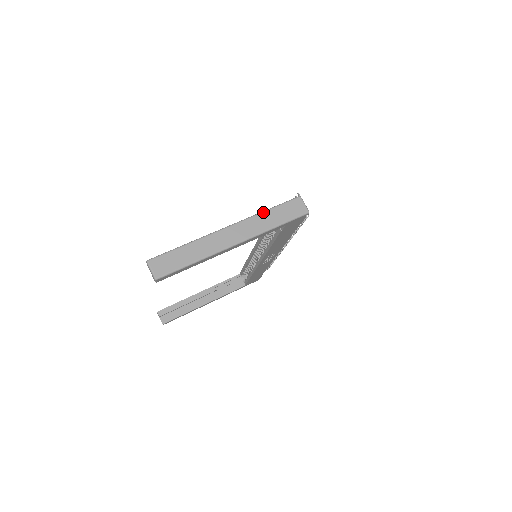
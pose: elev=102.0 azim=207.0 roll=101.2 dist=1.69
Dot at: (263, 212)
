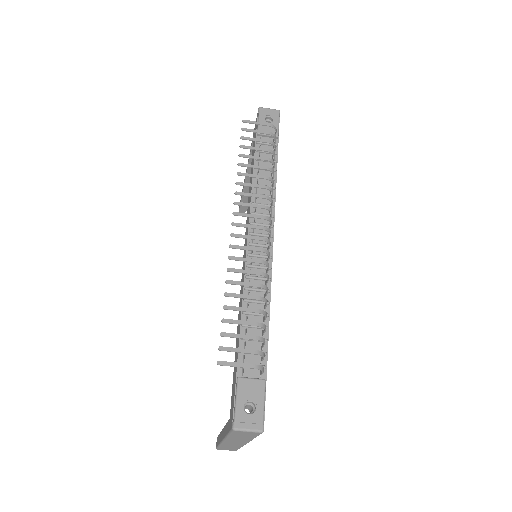
Dot at: (228, 437)
